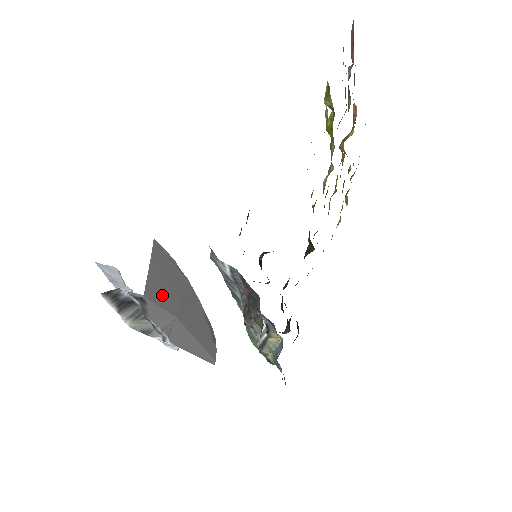
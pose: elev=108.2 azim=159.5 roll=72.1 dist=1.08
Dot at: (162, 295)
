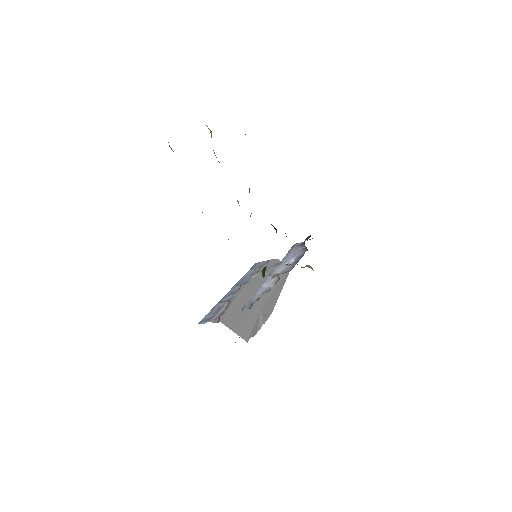
Dot at: (248, 323)
